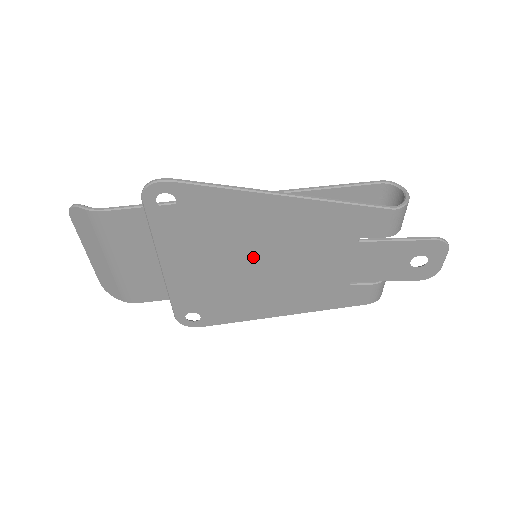
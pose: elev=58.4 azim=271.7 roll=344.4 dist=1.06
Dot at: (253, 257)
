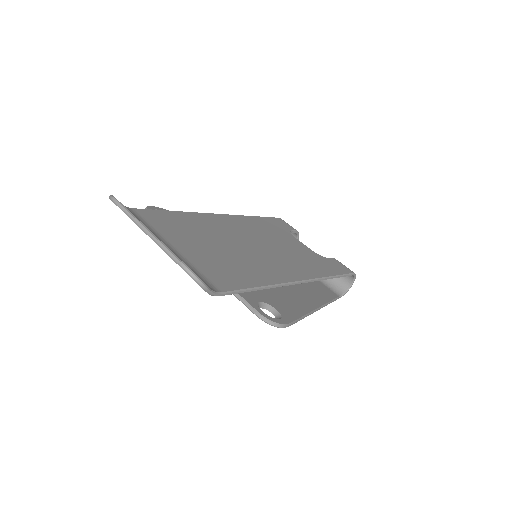
Dot at: occluded
